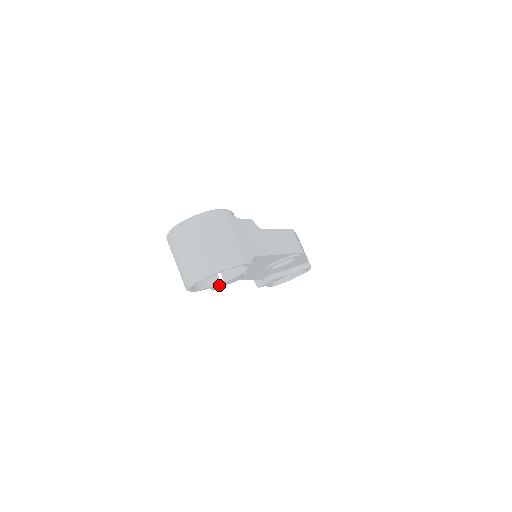
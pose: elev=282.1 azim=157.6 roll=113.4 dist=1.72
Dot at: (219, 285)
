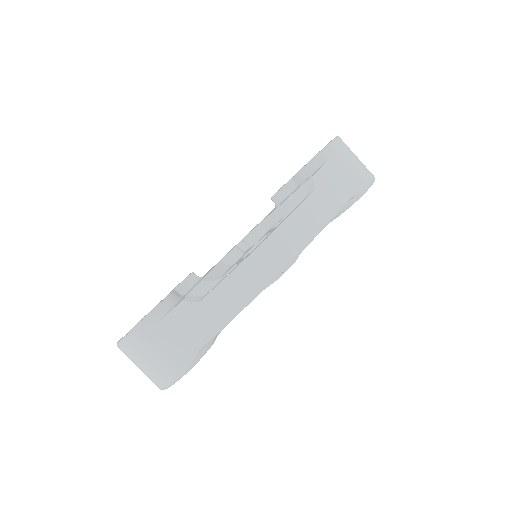
Dot at: occluded
